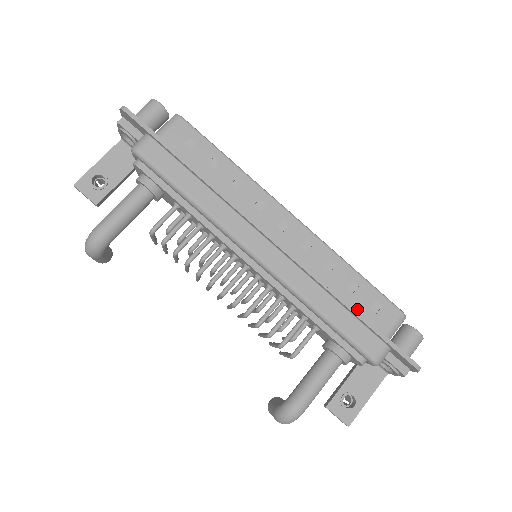
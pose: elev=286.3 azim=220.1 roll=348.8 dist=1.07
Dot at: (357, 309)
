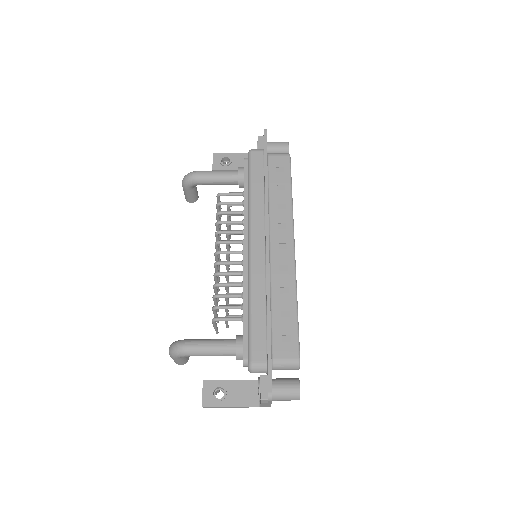
Dot at: (274, 327)
